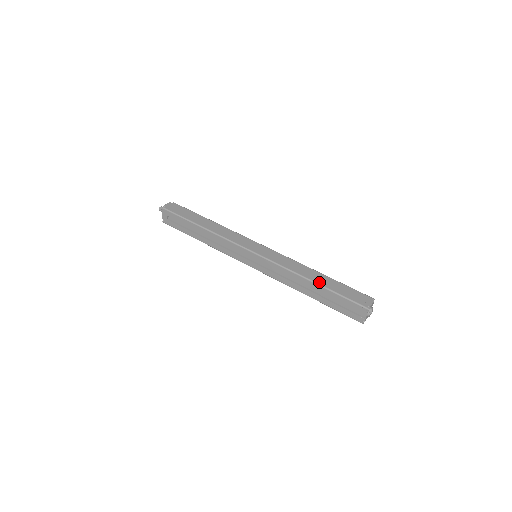
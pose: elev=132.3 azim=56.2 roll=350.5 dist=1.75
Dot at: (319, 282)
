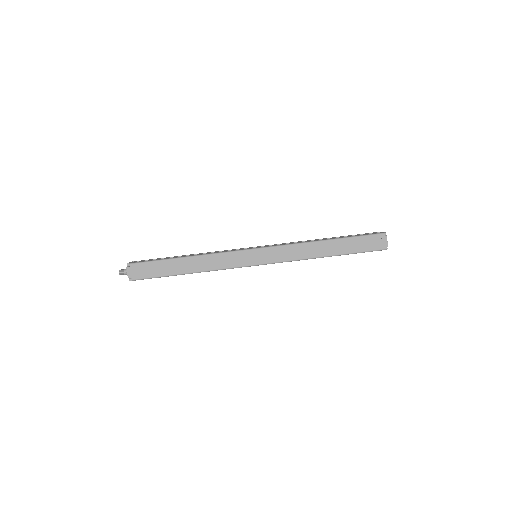
Dot at: (335, 253)
